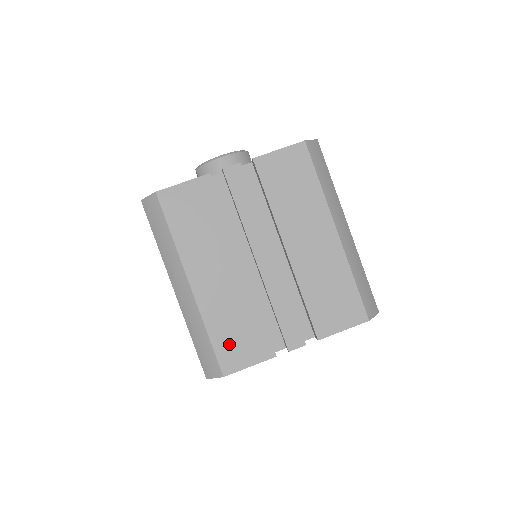
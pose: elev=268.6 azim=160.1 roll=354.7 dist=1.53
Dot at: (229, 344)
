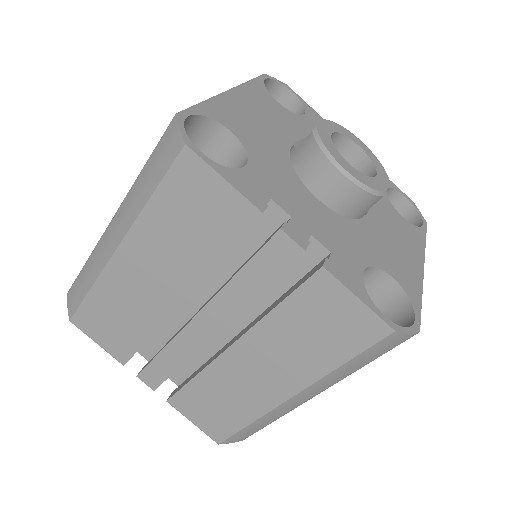
Dot at: (98, 316)
